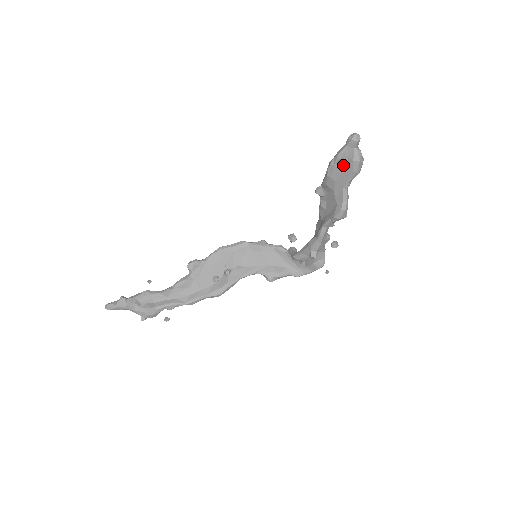
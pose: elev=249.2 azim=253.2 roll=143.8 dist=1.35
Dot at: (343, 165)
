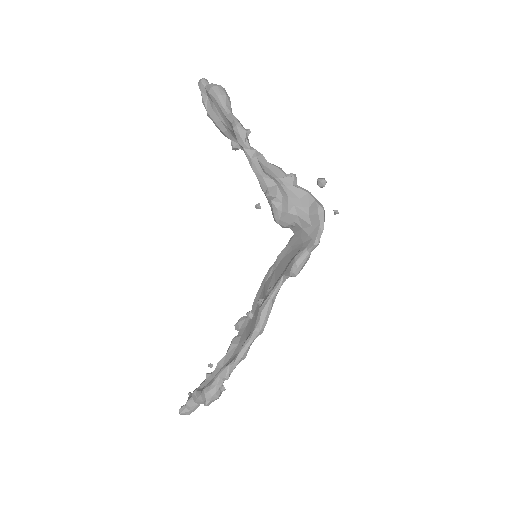
Dot at: (211, 105)
